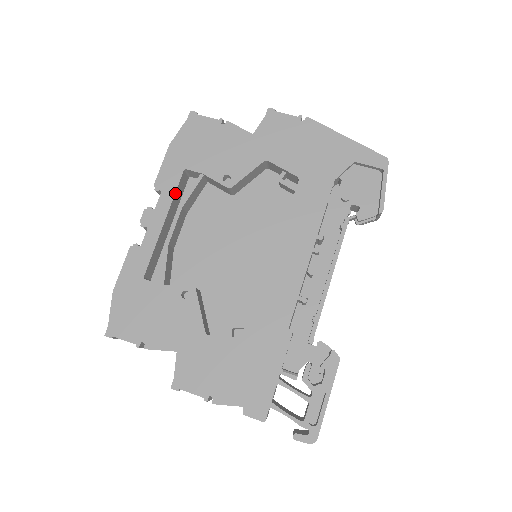
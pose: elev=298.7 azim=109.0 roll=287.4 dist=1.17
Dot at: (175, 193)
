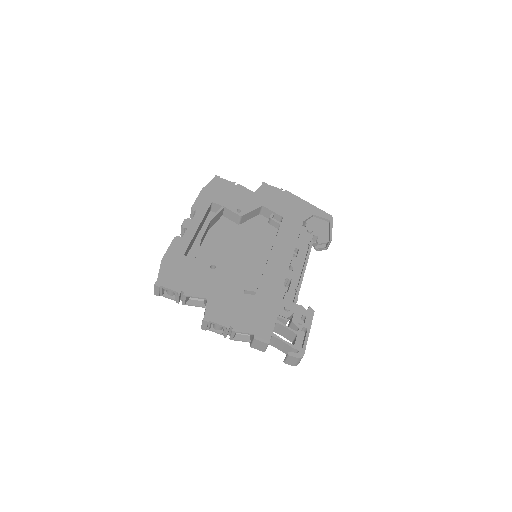
Dot at: (206, 213)
